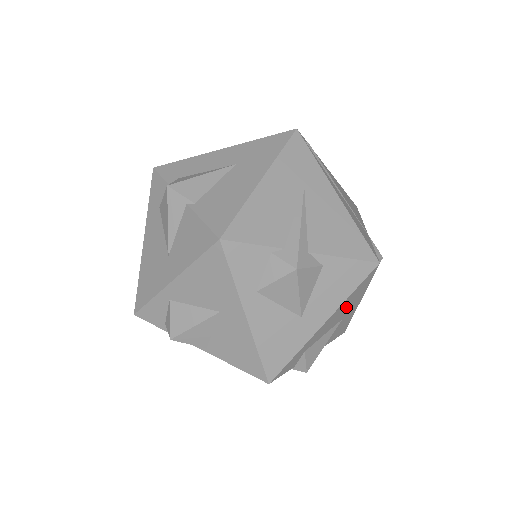
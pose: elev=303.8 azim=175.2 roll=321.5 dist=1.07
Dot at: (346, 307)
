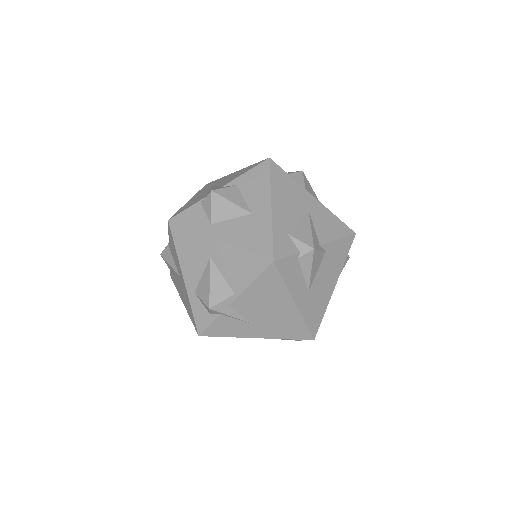
Dot at: (289, 196)
